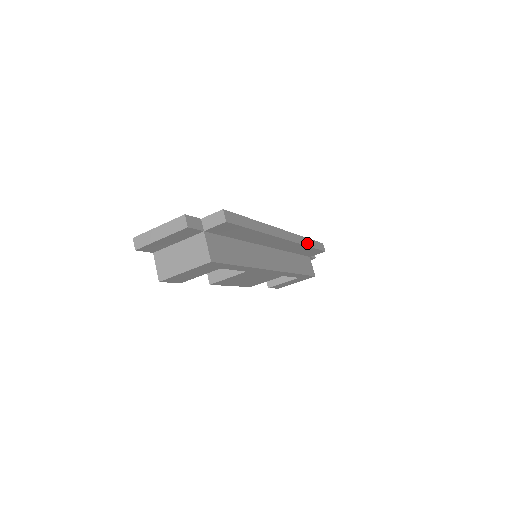
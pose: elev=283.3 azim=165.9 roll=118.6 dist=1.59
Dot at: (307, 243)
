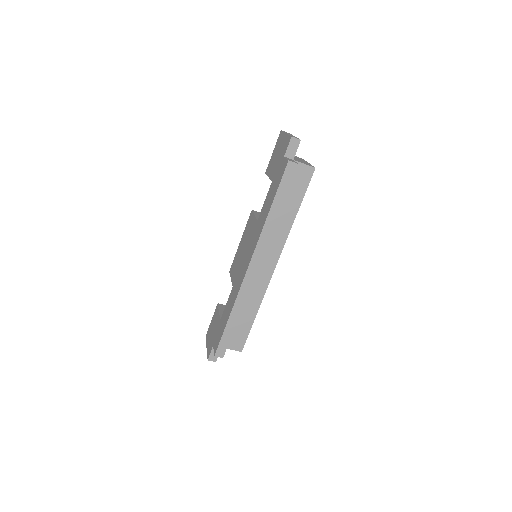
Dot at: (273, 217)
